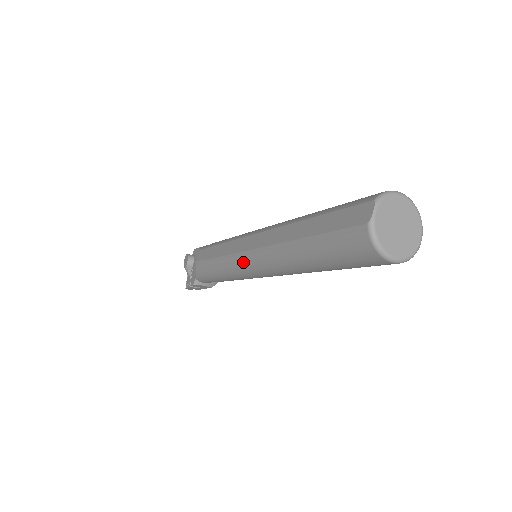
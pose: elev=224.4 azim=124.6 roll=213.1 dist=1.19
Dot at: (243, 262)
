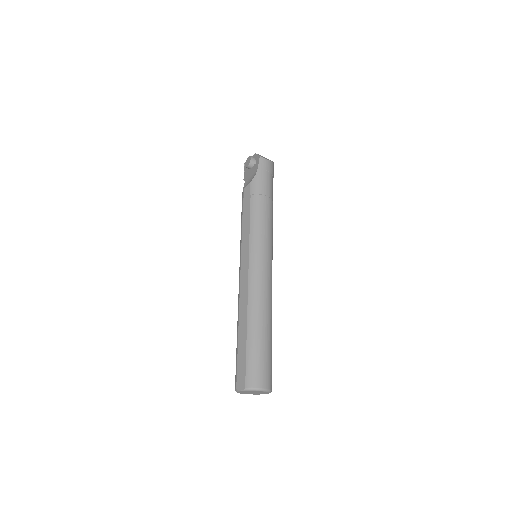
Dot at: occluded
